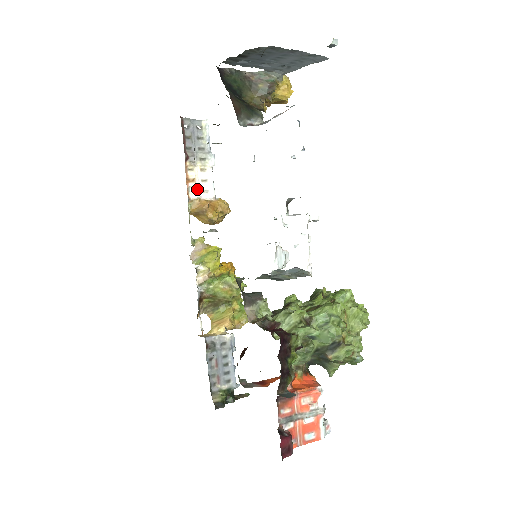
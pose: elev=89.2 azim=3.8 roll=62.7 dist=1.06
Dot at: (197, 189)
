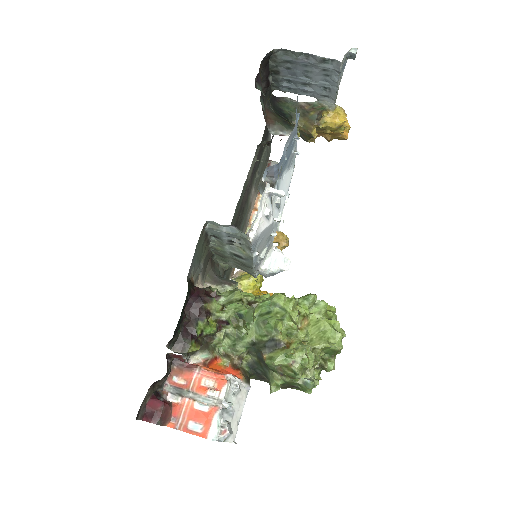
Dot at: occluded
